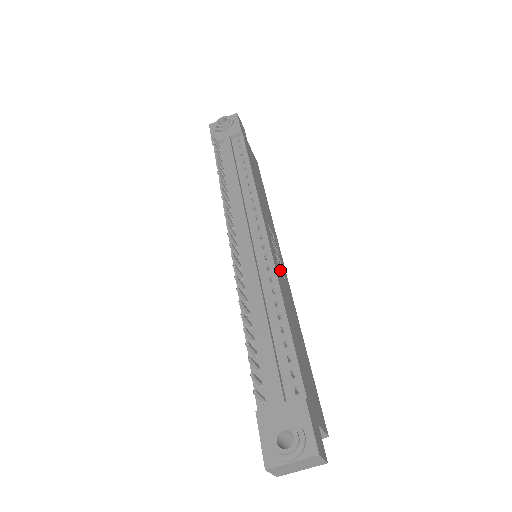
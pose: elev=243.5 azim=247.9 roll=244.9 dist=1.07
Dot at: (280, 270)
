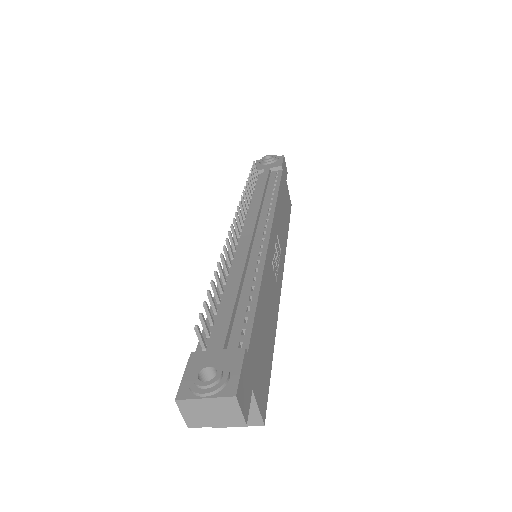
Dot at: (273, 269)
